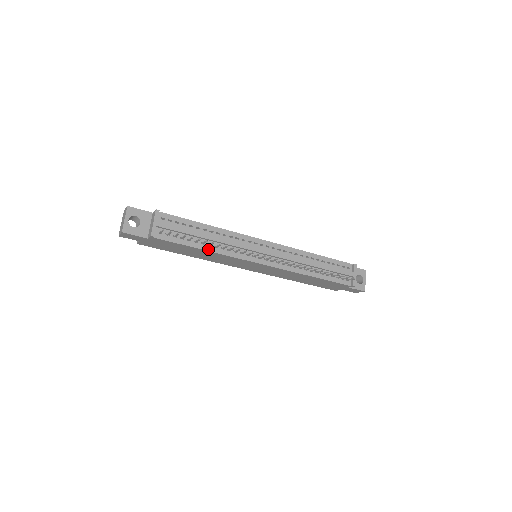
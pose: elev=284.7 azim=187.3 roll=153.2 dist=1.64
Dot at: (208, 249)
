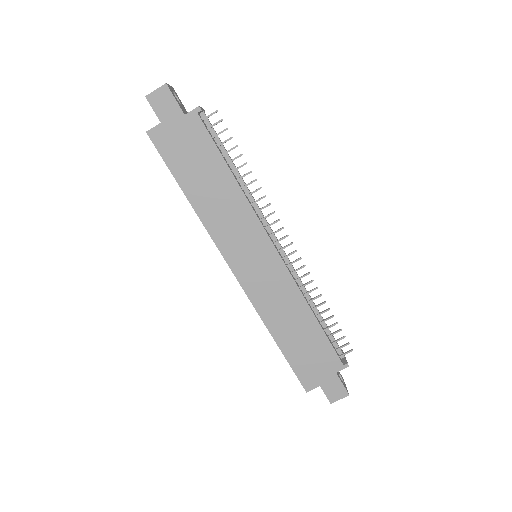
Dot at: (236, 180)
